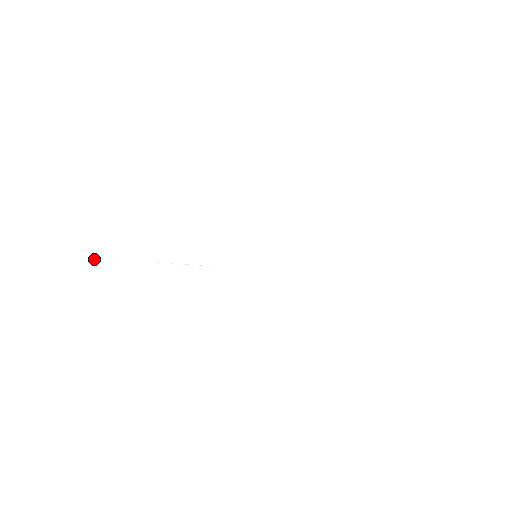
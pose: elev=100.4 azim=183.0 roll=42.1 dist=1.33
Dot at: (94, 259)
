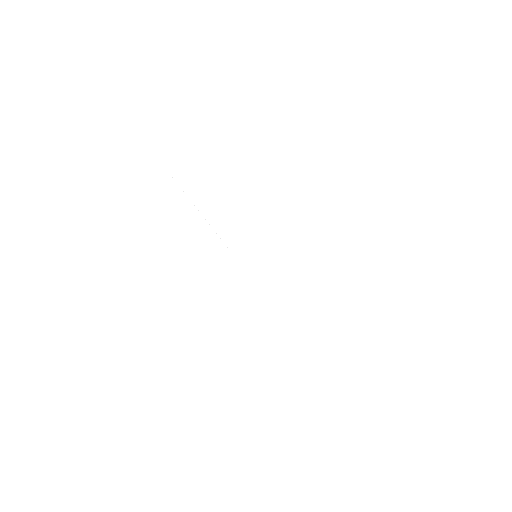
Dot at: occluded
